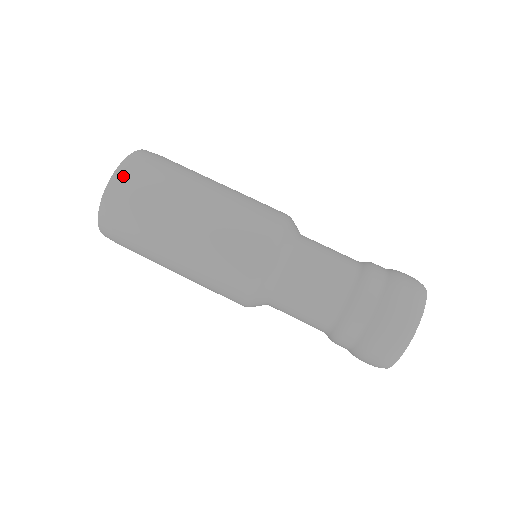
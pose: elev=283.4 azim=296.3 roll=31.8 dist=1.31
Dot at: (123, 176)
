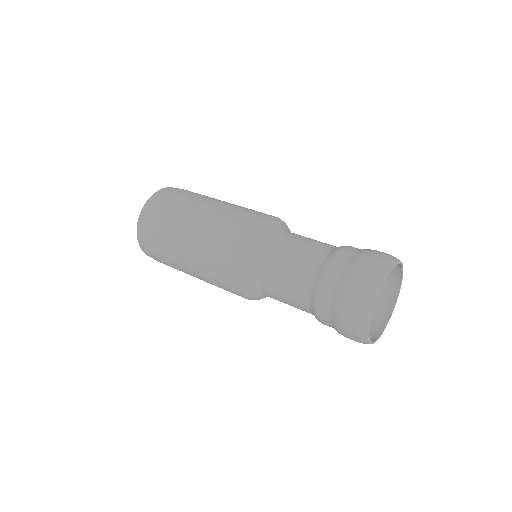
Dot at: (145, 216)
